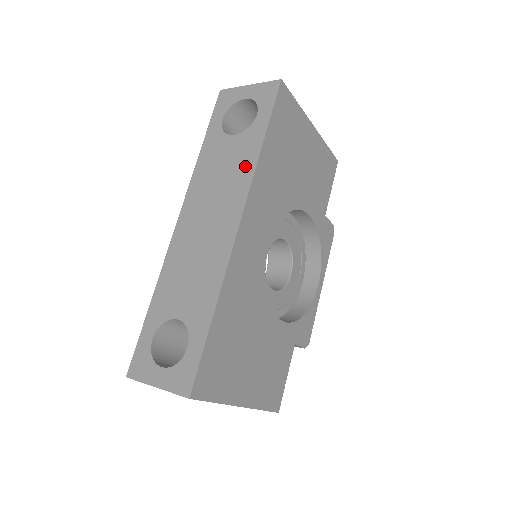
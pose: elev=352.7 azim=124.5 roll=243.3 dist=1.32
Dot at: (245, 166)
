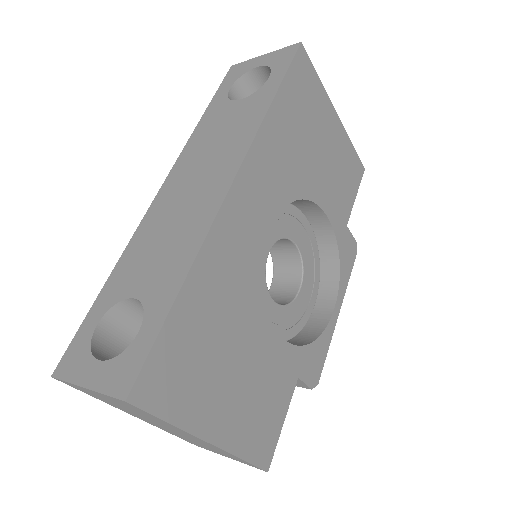
Dot at: (248, 124)
